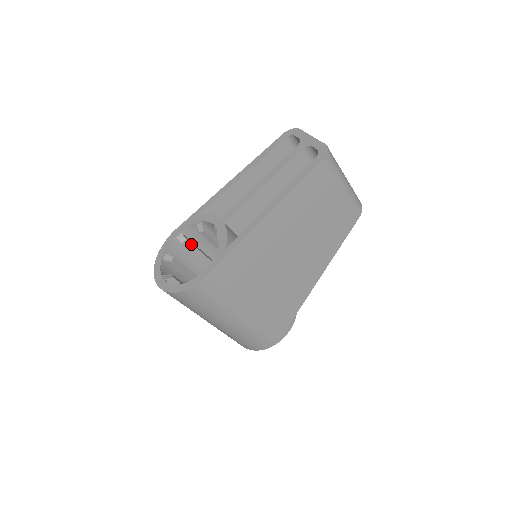
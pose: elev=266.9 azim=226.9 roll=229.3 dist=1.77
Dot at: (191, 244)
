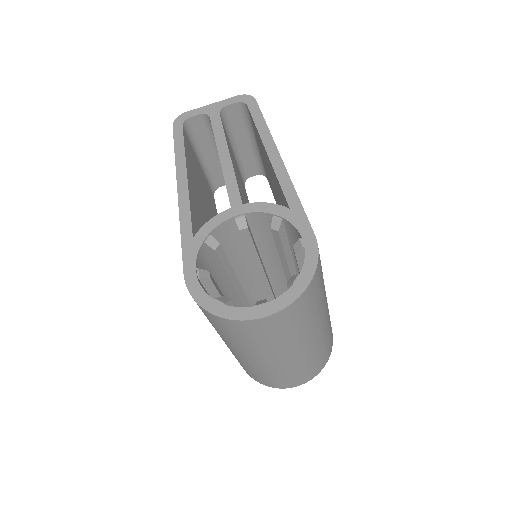
Dot at: (212, 278)
